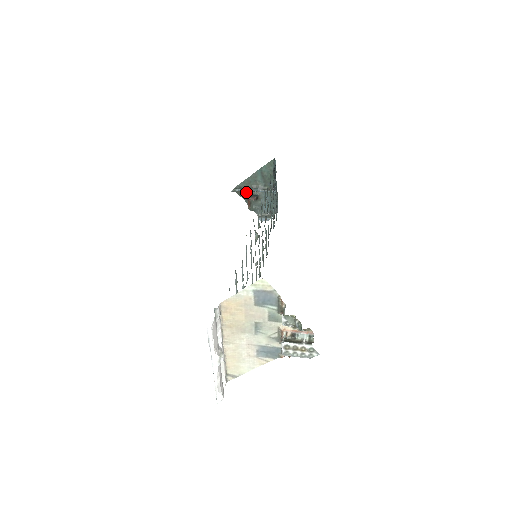
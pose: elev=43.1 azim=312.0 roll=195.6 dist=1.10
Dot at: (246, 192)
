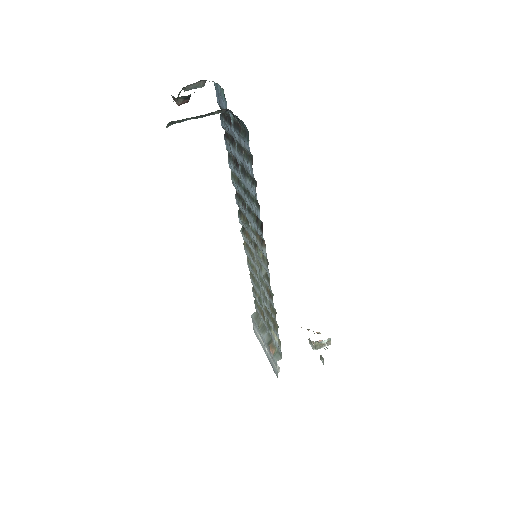
Dot at: occluded
